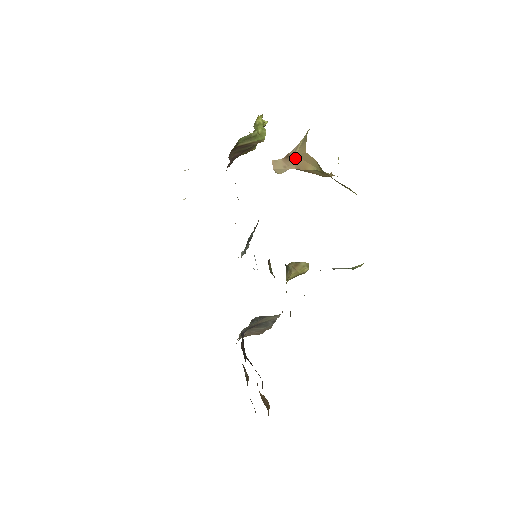
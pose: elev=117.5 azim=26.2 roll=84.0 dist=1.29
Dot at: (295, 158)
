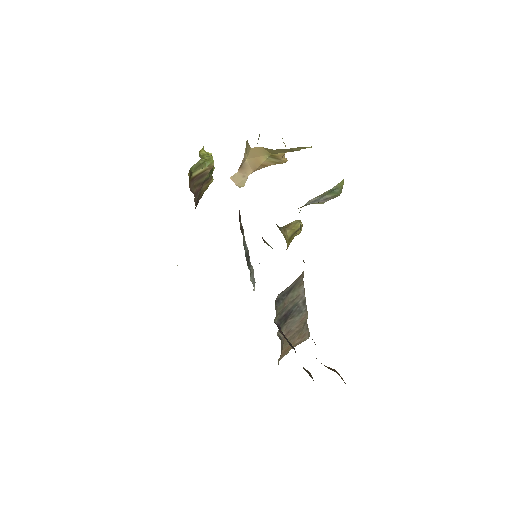
Dot at: (247, 162)
